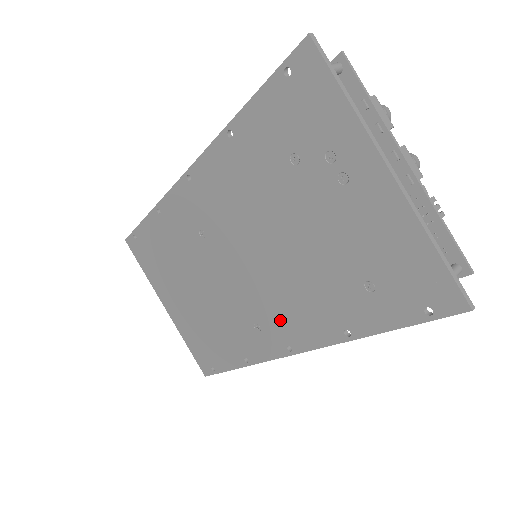
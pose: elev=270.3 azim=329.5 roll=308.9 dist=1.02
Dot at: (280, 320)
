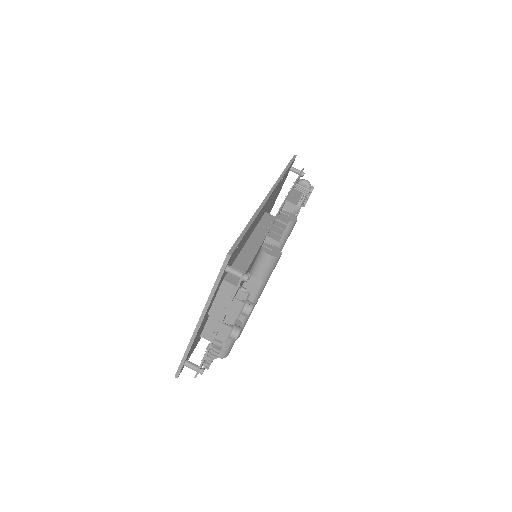
Dot at: occluded
